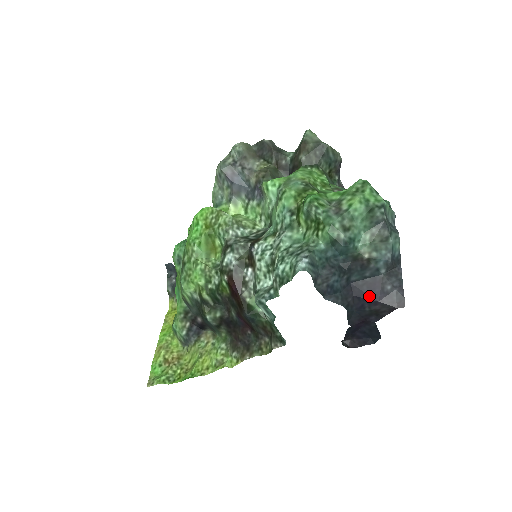
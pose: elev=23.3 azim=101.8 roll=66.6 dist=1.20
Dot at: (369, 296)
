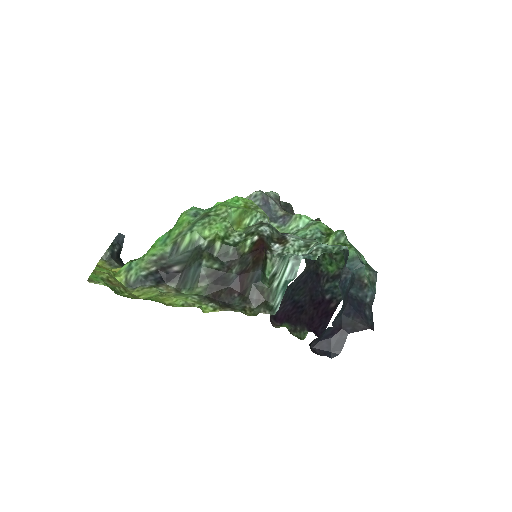
Dot at: (356, 309)
